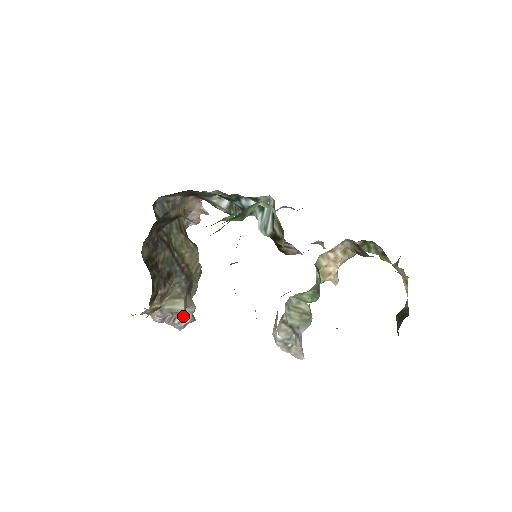
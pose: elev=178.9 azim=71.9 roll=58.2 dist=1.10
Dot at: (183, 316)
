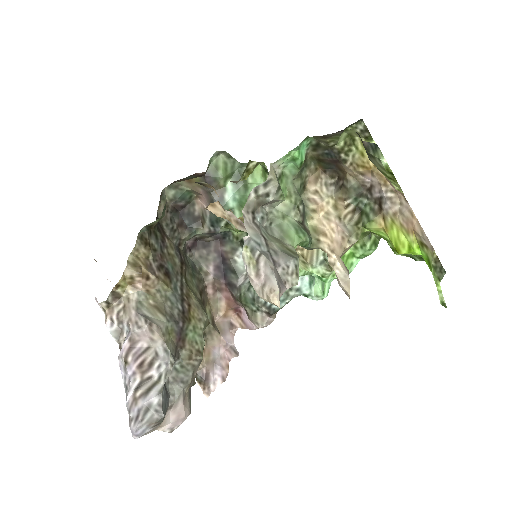
Dot at: (153, 385)
